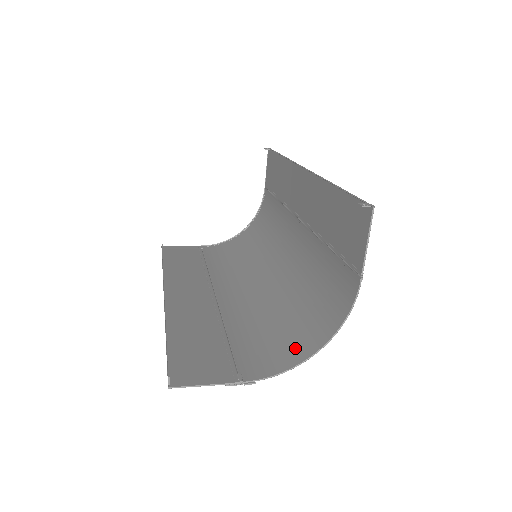
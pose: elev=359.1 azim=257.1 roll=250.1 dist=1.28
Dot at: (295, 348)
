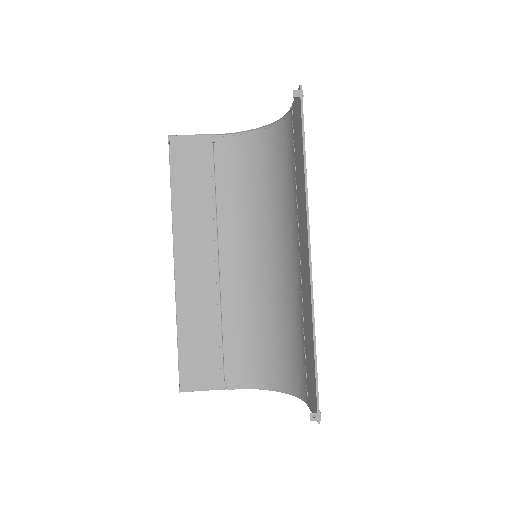
Dot at: (265, 374)
